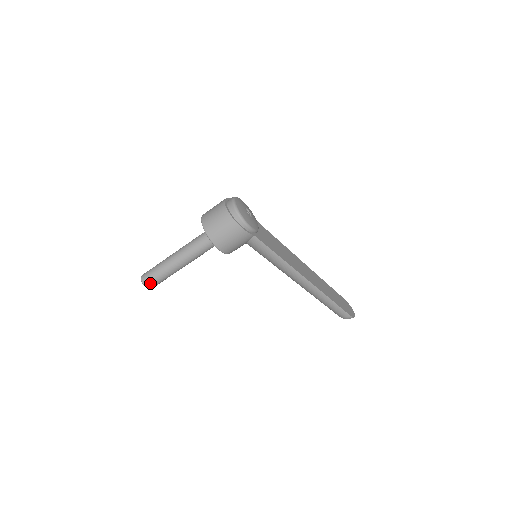
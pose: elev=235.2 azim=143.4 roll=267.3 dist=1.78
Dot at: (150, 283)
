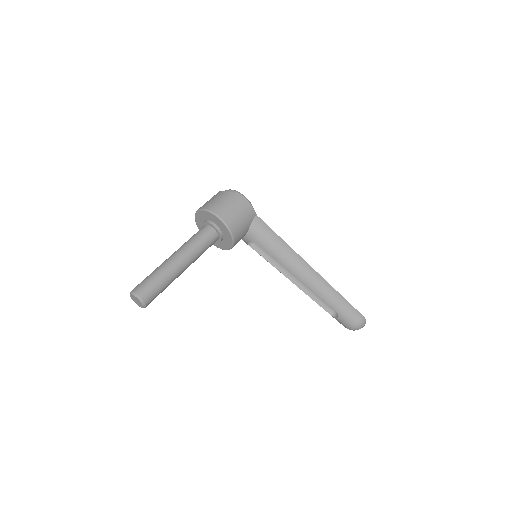
Dot at: (146, 292)
